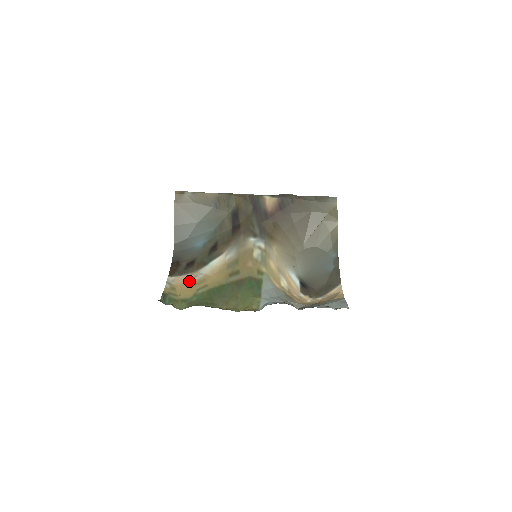
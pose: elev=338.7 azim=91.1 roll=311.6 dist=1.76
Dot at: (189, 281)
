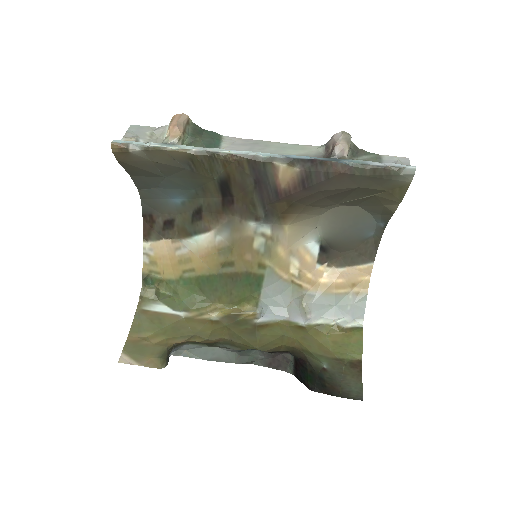
Dot at: (171, 253)
